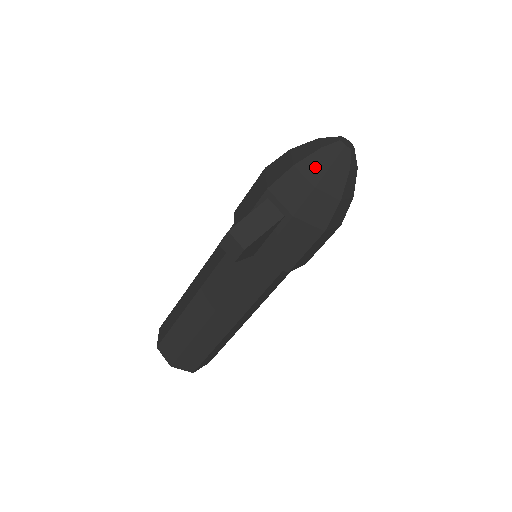
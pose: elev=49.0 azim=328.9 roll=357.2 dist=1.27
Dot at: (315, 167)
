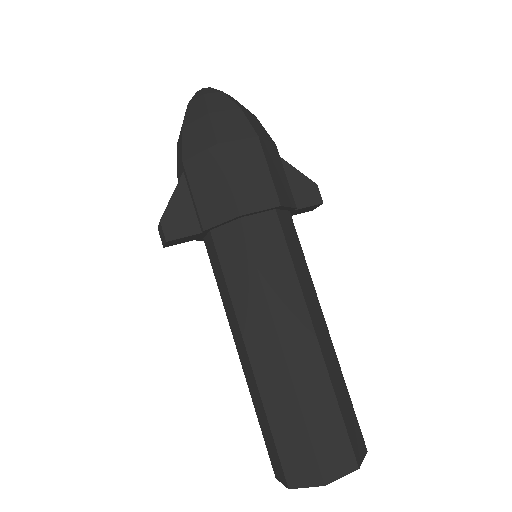
Dot at: occluded
